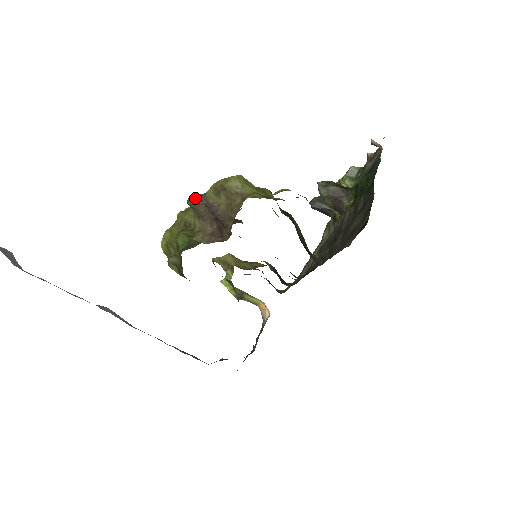
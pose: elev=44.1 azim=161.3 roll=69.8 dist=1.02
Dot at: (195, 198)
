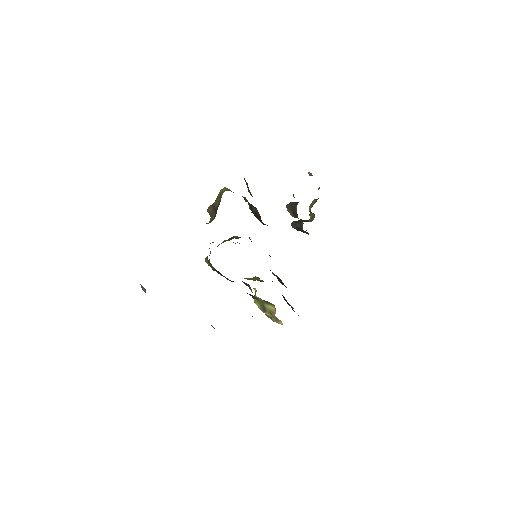
Dot at: (209, 206)
